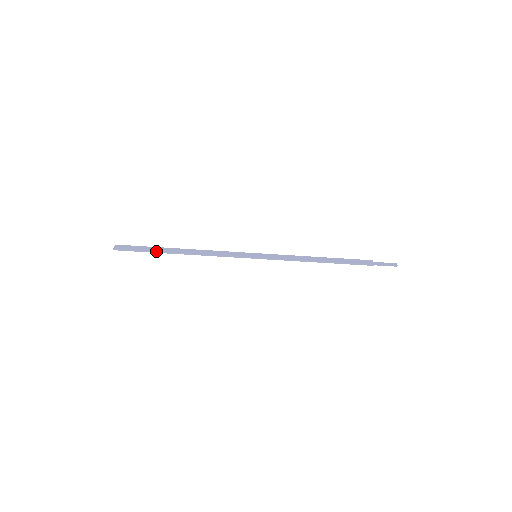
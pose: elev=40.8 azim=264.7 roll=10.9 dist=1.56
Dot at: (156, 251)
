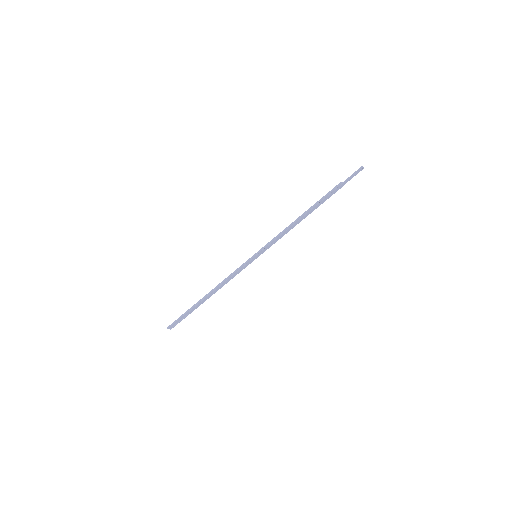
Dot at: (191, 307)
